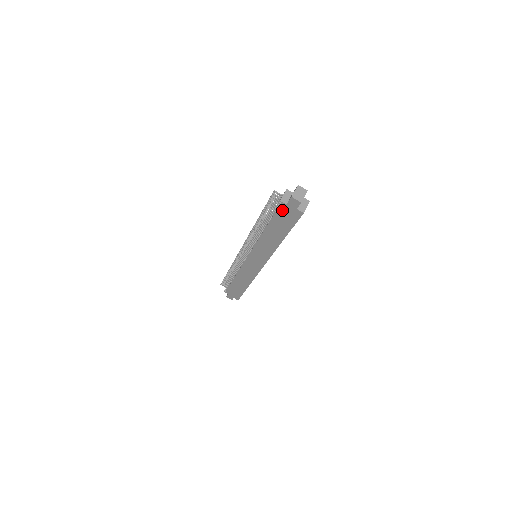
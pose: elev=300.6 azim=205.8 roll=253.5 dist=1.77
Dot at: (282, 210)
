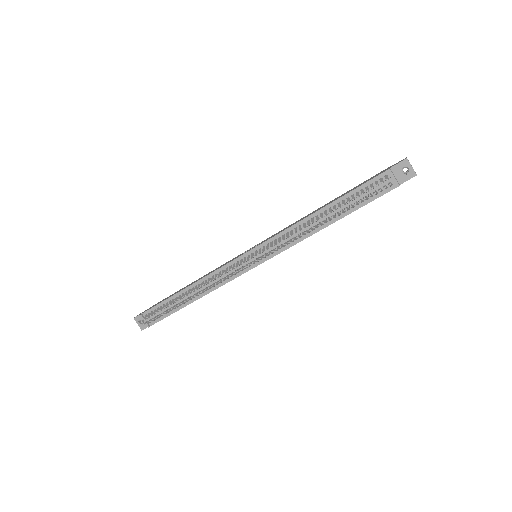
Dot at: occluded
